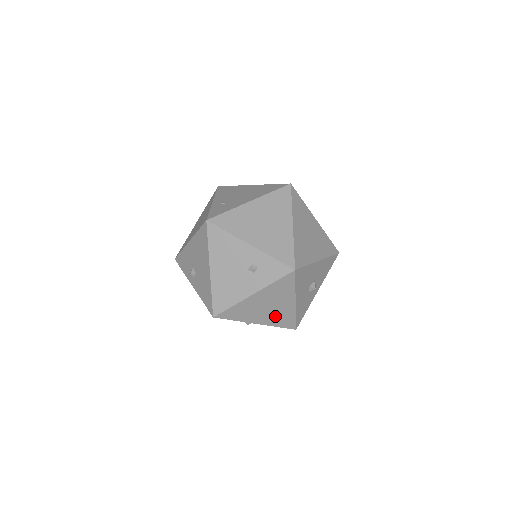
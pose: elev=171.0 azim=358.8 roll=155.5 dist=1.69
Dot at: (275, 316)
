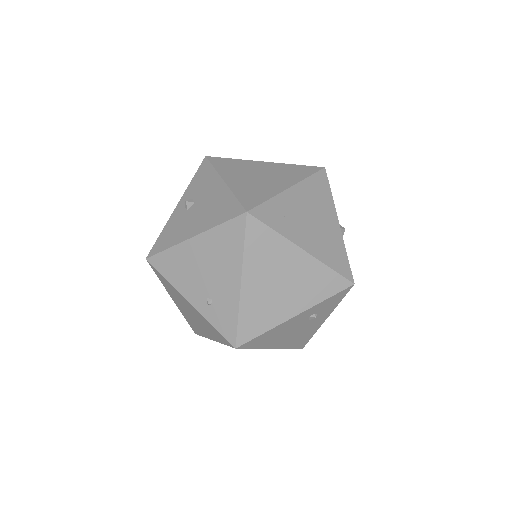
Dot at: occluded
